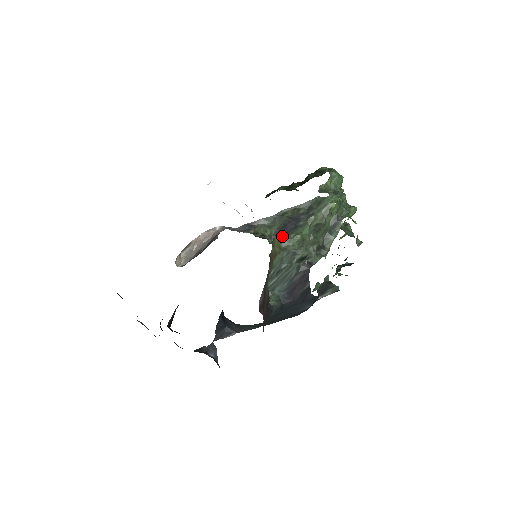
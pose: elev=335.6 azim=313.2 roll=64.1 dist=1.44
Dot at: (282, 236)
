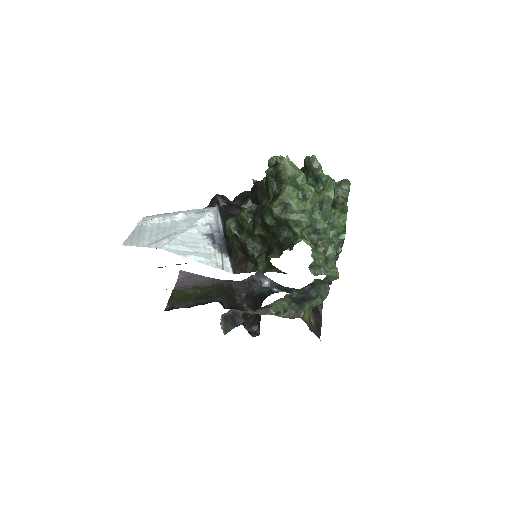
Dot at: (300, 300)
